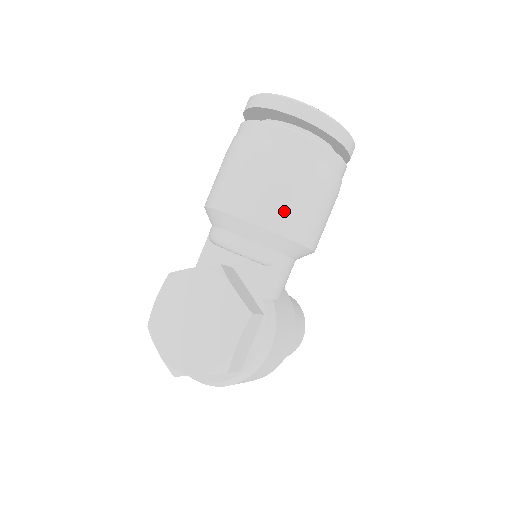
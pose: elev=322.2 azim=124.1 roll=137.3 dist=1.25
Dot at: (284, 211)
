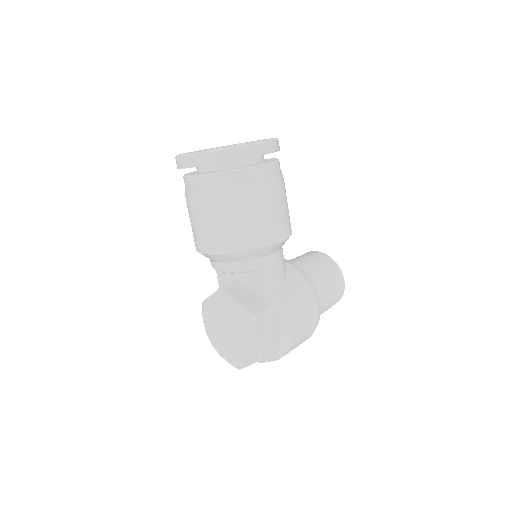
Dot at: (236, 235)
